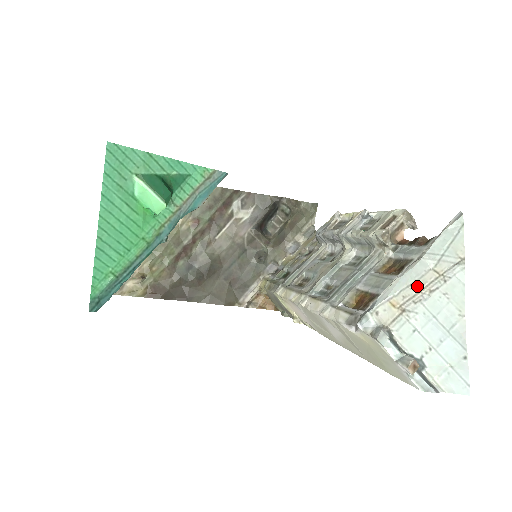
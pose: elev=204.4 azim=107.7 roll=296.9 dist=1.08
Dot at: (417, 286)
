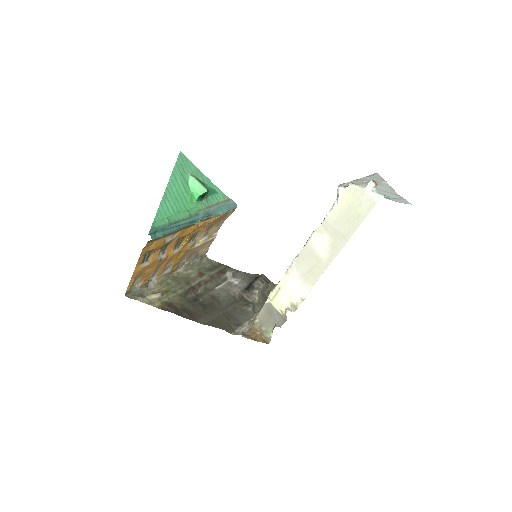
Dot at: (364, 182)
